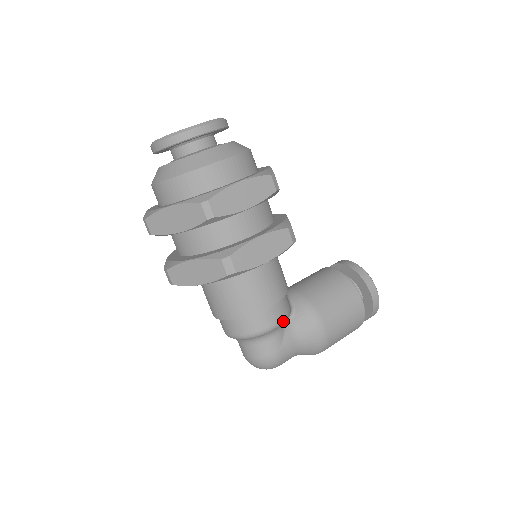
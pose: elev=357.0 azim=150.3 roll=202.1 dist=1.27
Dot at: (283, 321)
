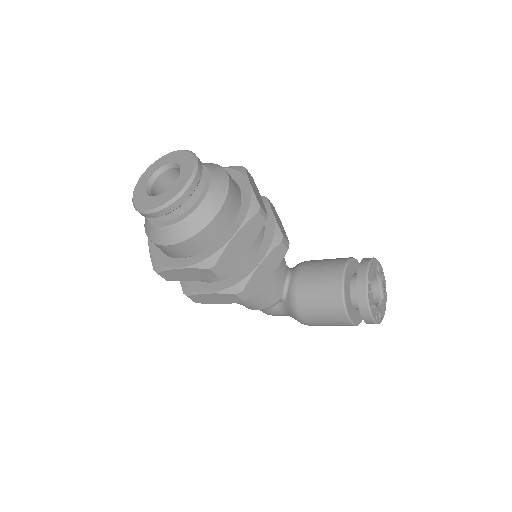
Dot at: occluded
